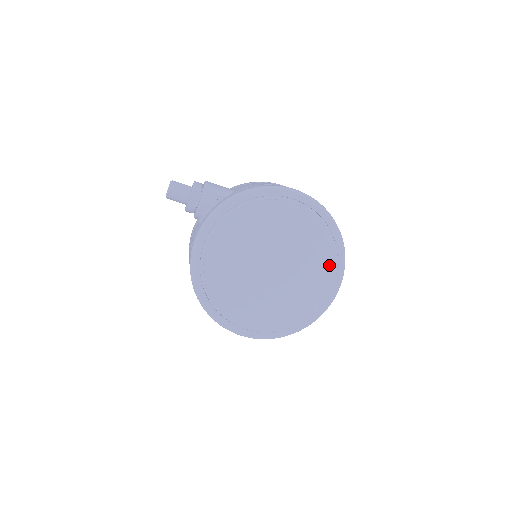
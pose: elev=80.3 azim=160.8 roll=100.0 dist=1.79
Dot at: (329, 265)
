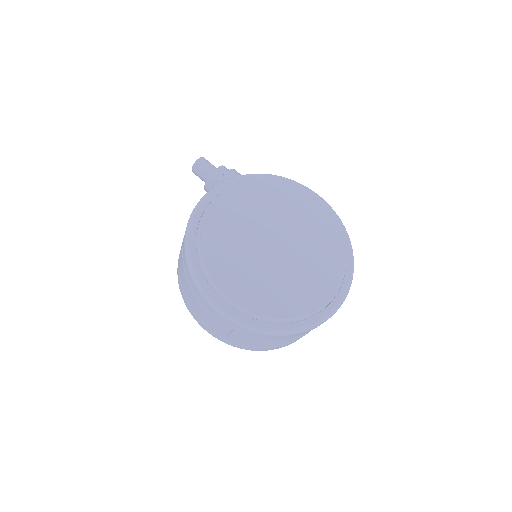
Dot at: (336, 271)
